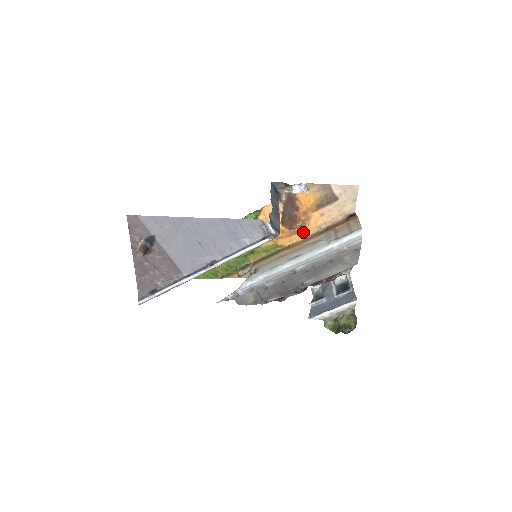
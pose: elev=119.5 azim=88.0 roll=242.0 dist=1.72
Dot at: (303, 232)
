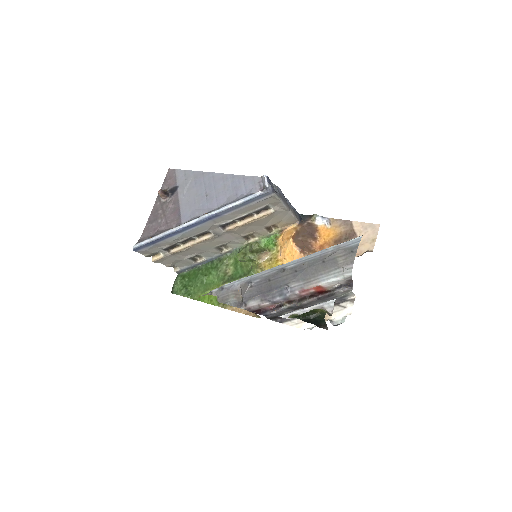
Dot at: occluded
